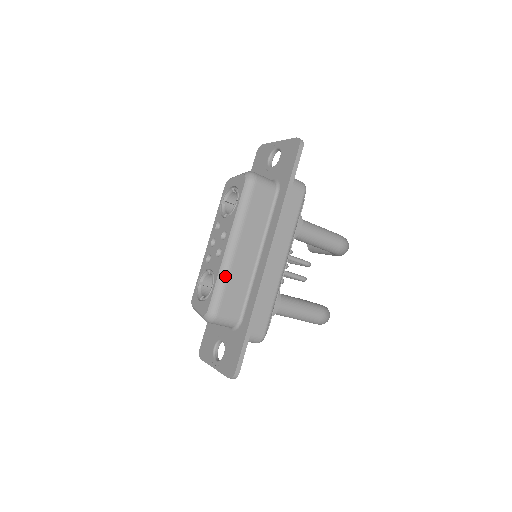
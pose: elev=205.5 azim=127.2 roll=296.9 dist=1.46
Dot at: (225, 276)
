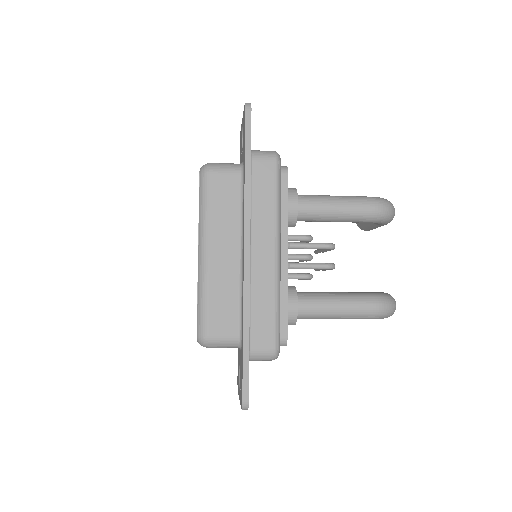
Dot at: (204, 289)
